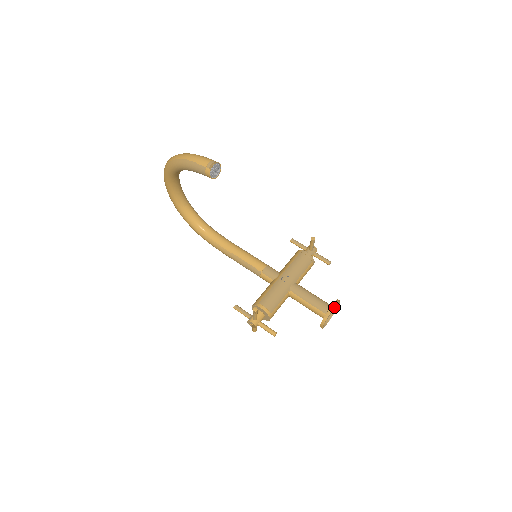
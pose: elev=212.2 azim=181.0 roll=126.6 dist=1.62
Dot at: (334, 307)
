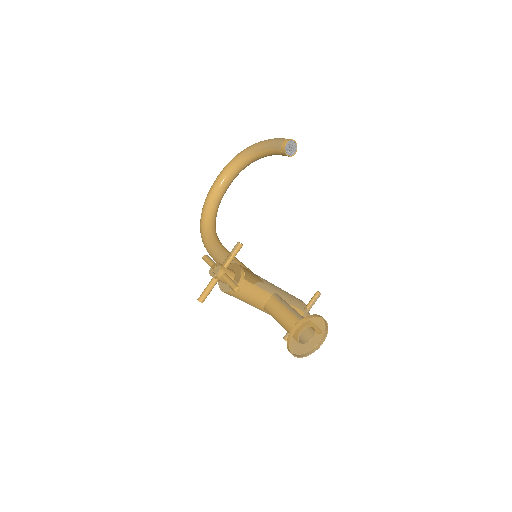
Dot at: (311, 348)
